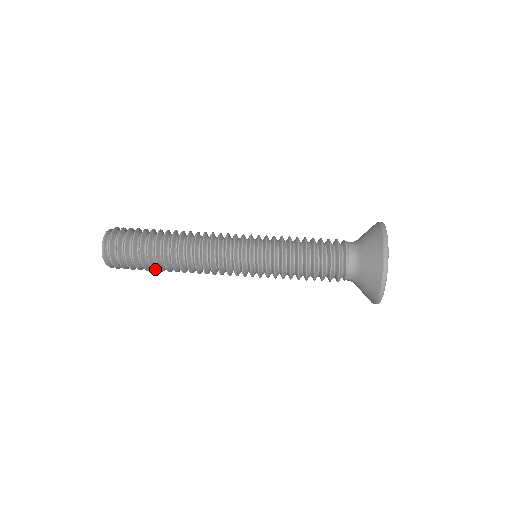
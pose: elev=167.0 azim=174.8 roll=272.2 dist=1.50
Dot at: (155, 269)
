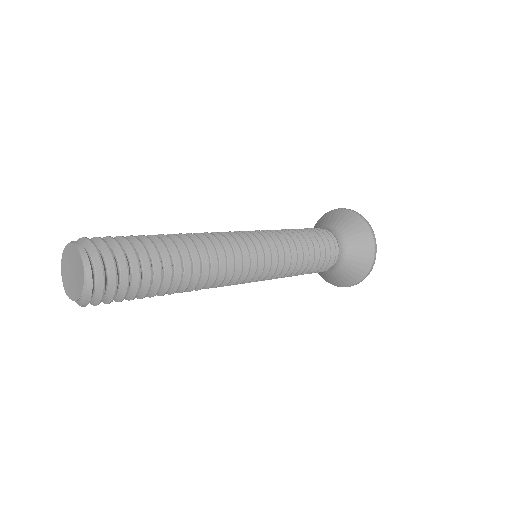
Dot at: (161, 282)
